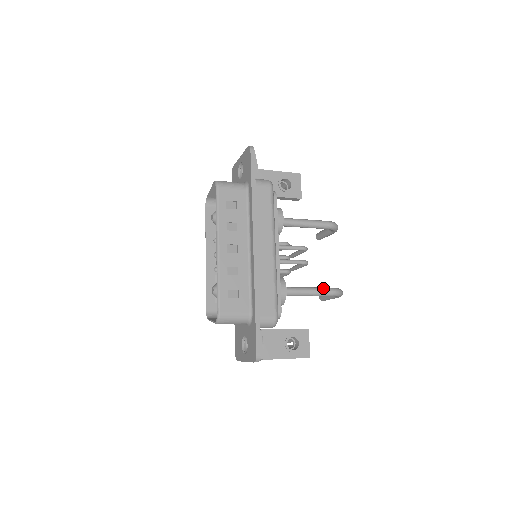
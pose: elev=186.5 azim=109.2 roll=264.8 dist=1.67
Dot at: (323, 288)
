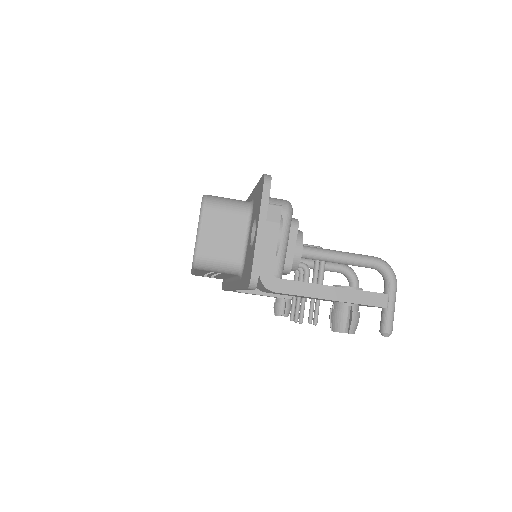
Dot at: occluded
